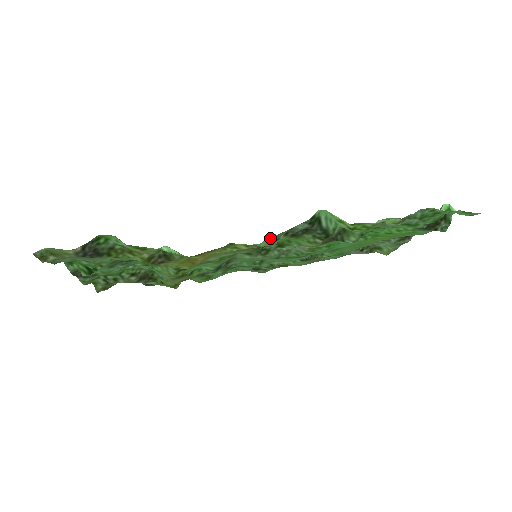
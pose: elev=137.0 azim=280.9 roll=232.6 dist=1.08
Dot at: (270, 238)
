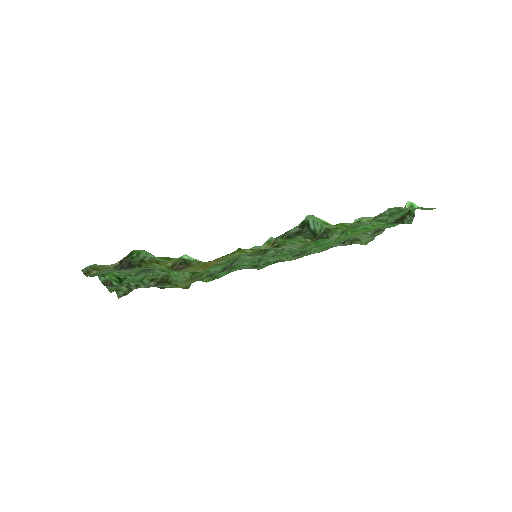
Dot at: (269, 241)
